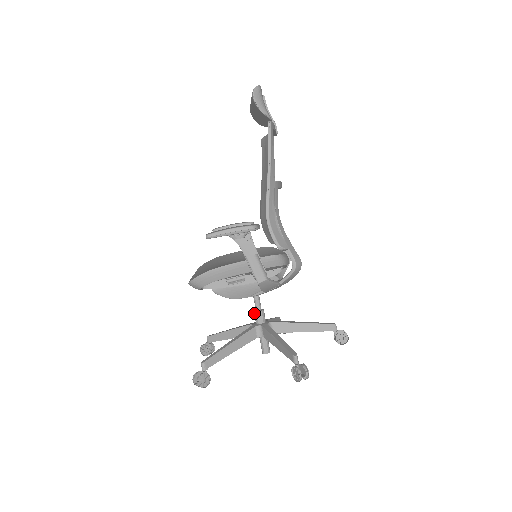
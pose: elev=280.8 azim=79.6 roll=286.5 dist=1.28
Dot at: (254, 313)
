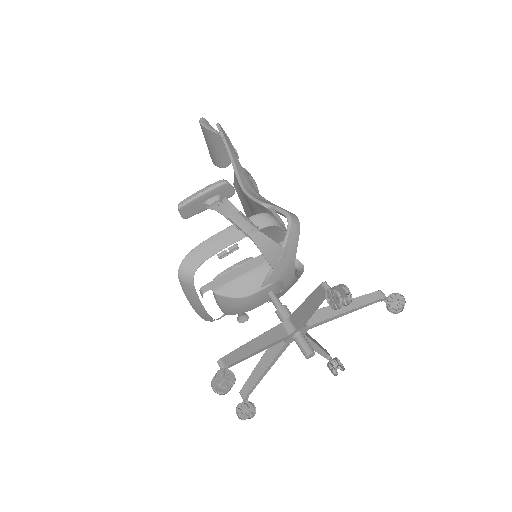
Dot at: (276, 313)
